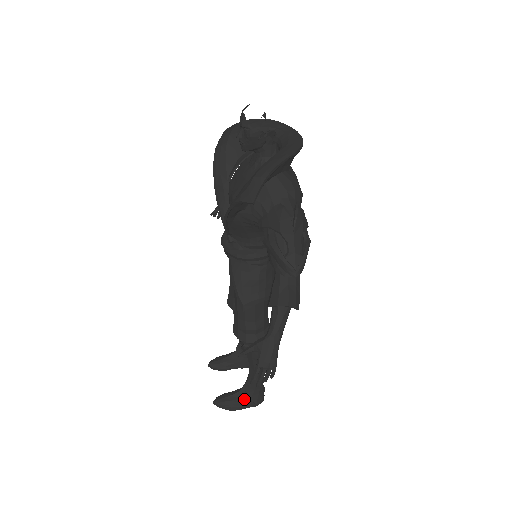
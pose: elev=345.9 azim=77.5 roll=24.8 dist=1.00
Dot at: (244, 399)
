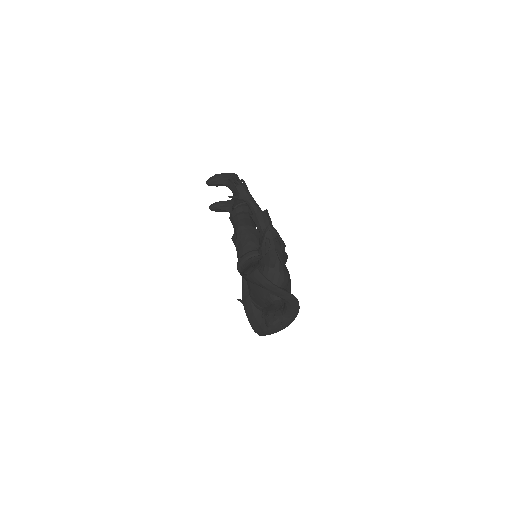
Dot at: occluded
